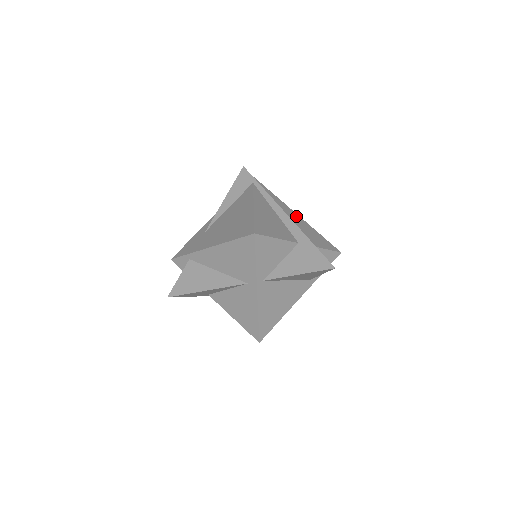
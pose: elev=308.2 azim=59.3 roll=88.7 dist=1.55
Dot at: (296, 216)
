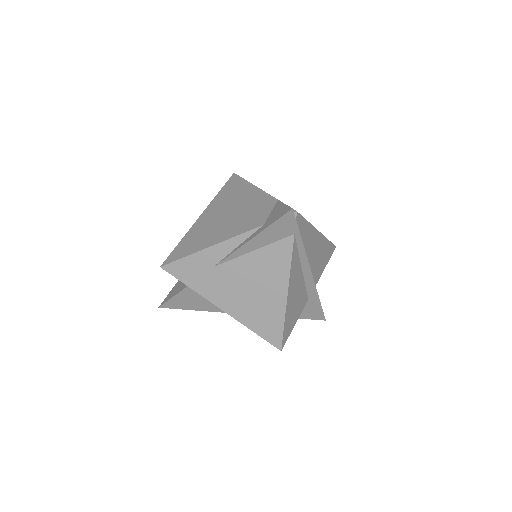
Dot at: (318, 240)
